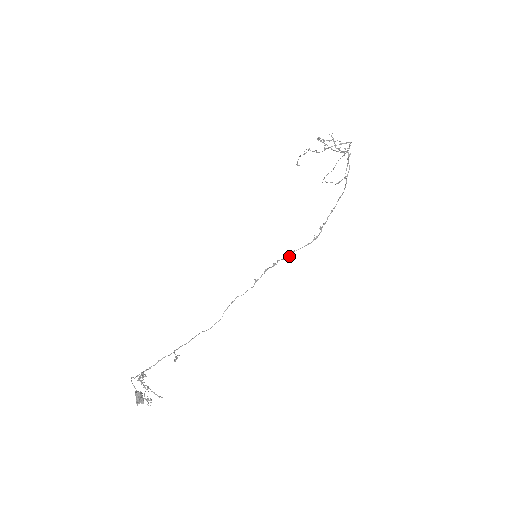
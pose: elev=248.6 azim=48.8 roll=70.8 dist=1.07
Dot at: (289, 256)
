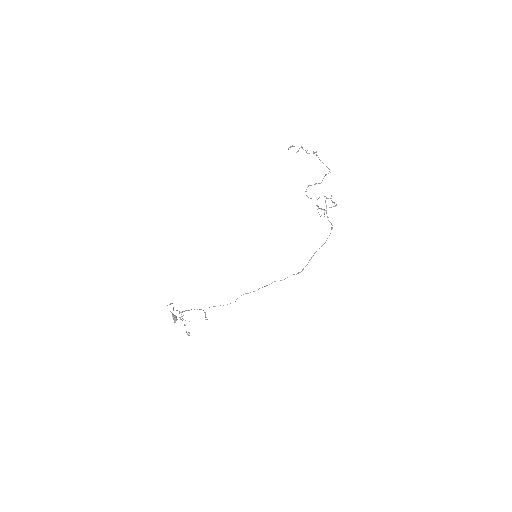
Dot at: (281, 280)
